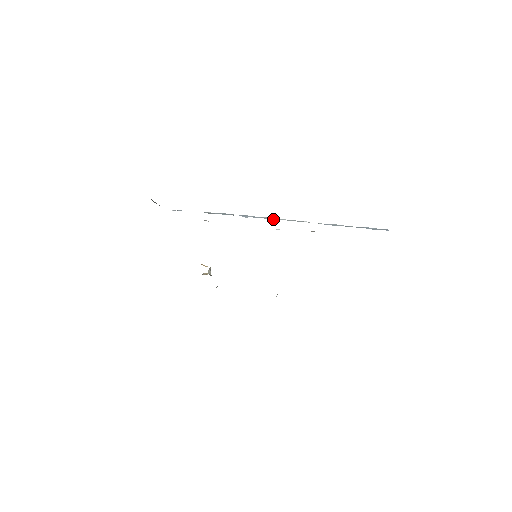
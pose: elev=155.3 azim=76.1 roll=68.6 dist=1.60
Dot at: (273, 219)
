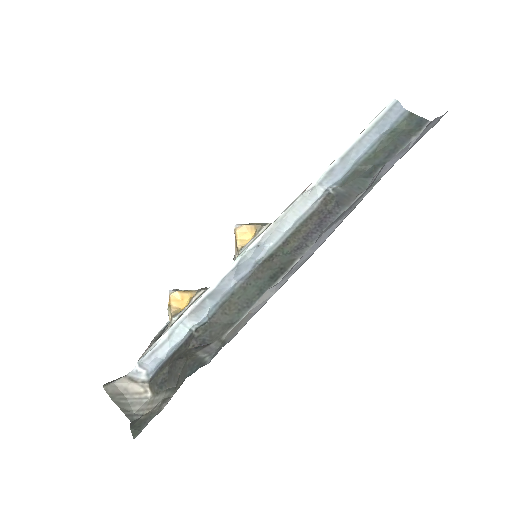
Dot at: (279, 237)
